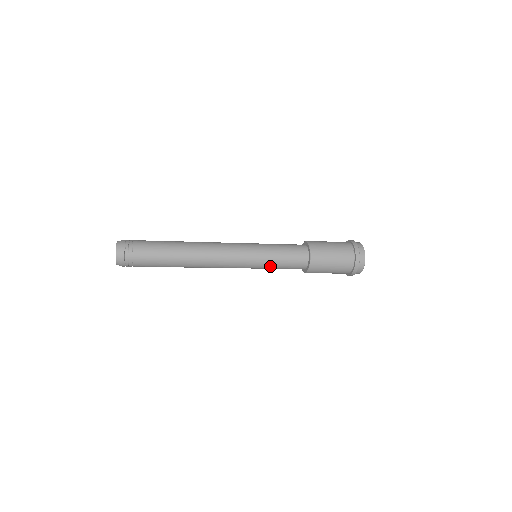
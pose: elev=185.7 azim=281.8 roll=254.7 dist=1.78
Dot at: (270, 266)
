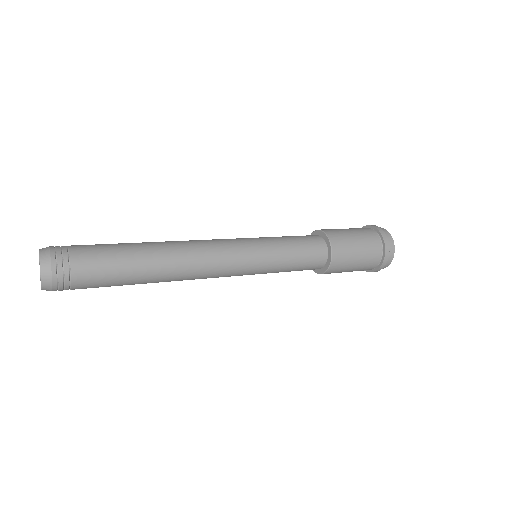
Dot at: (278, 270)
